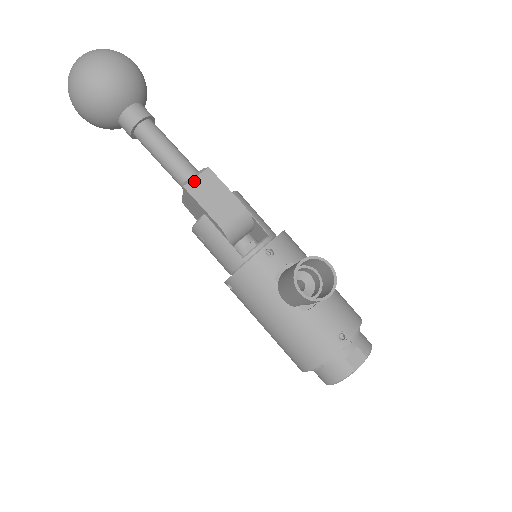
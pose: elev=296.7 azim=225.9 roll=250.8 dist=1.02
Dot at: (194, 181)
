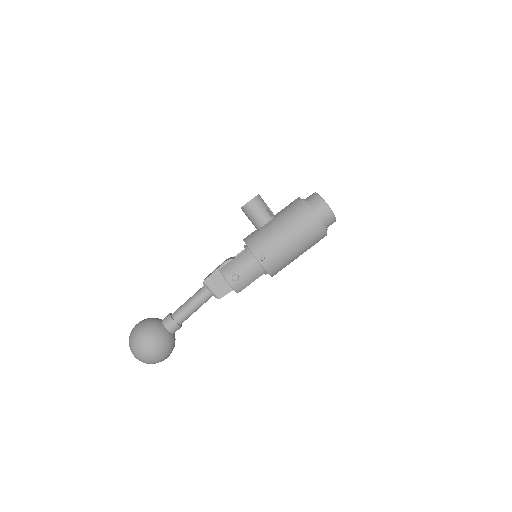
Dot at: occluded
